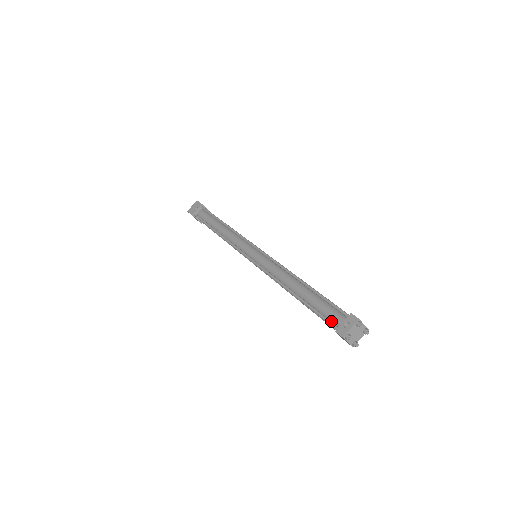
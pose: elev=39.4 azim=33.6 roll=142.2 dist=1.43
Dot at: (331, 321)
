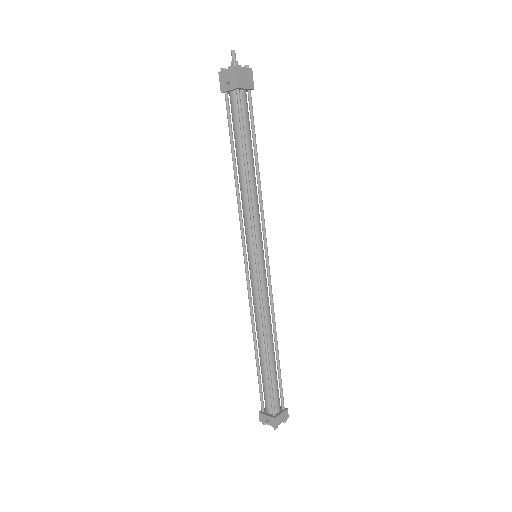
Dot at: (264, 398)
